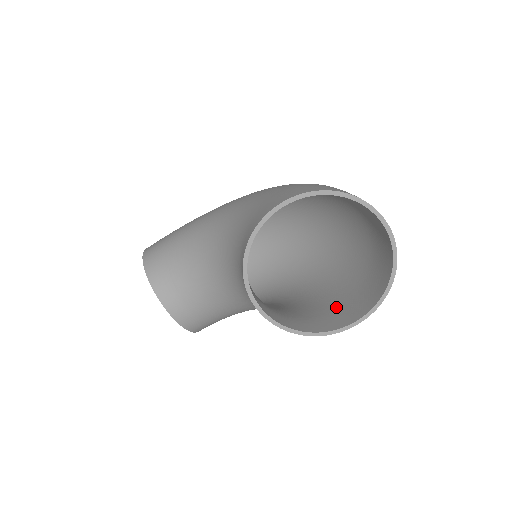
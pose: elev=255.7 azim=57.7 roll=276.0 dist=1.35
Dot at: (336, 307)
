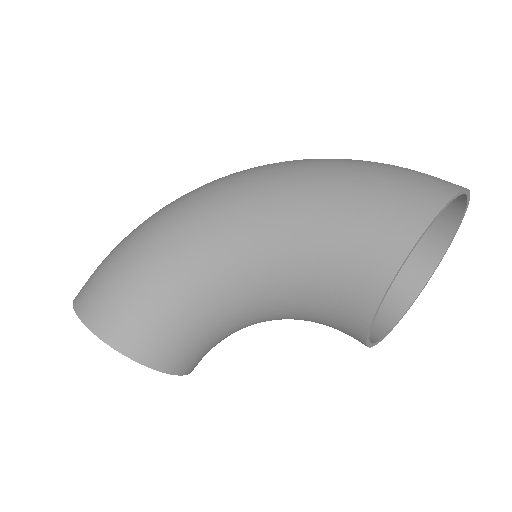
Dot at: occluded
